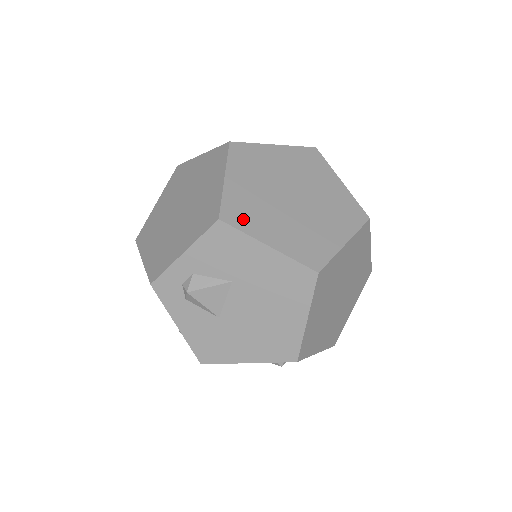
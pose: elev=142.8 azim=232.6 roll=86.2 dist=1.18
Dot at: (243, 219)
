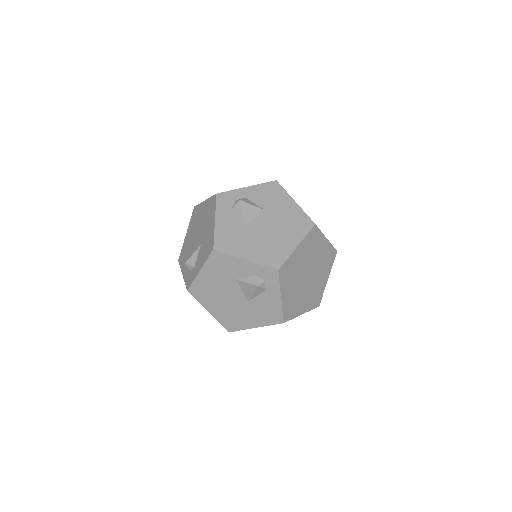
Dot at: occluded
